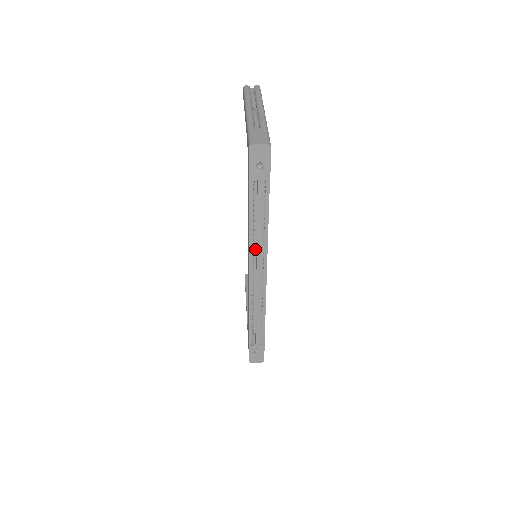
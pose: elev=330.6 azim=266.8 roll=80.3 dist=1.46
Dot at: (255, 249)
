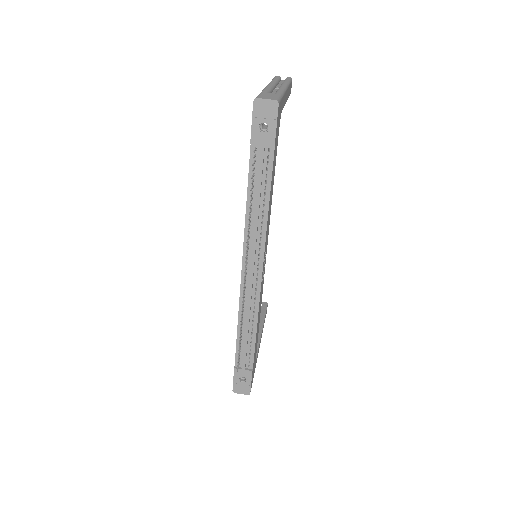
Dot at: (251, 238)
